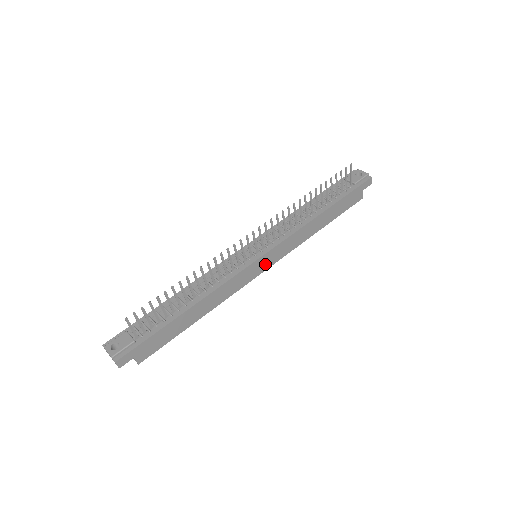
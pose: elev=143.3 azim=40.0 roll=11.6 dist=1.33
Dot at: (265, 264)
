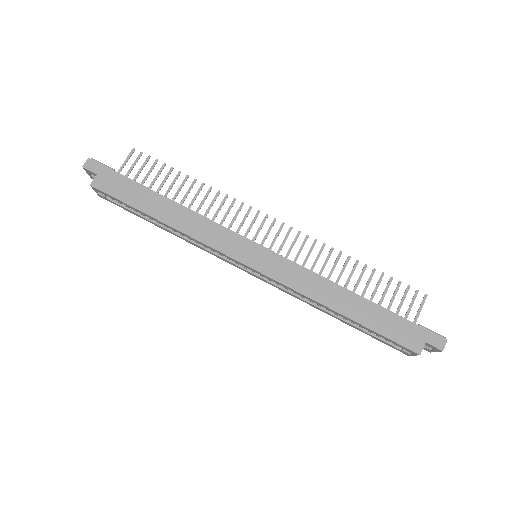
Dot at: (255, 259)
